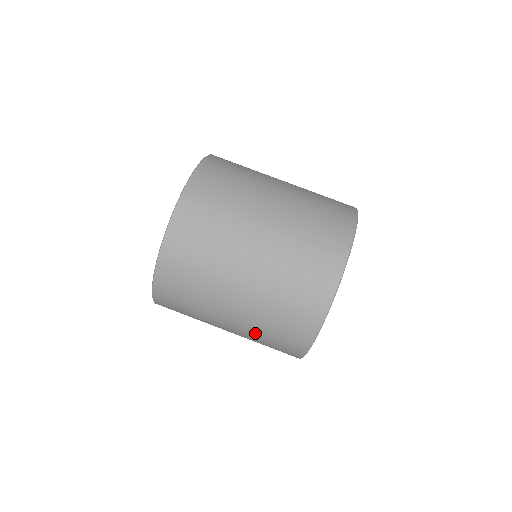
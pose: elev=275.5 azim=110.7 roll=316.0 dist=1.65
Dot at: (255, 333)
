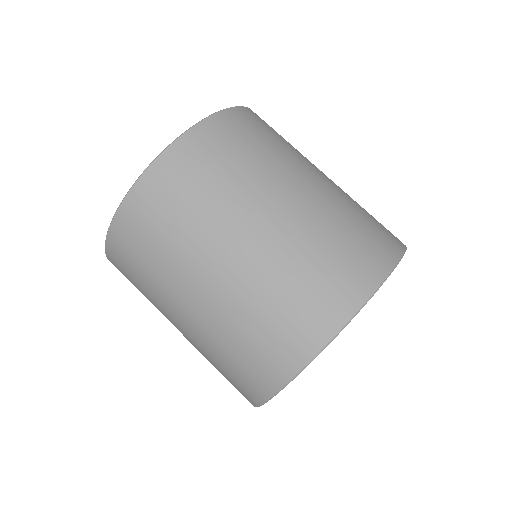
Dot at: (206, 352)
